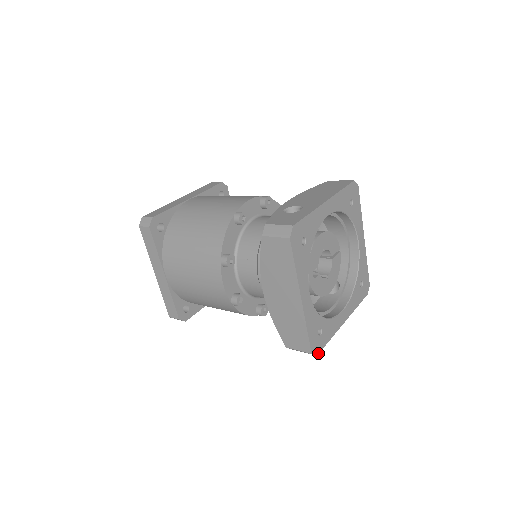
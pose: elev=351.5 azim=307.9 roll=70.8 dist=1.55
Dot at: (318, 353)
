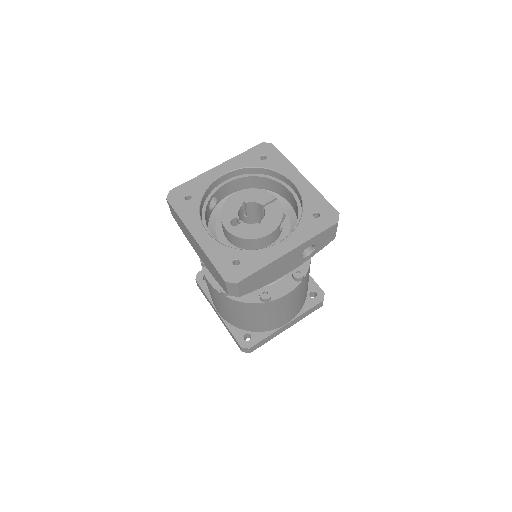
Dot at: (239, 281)
